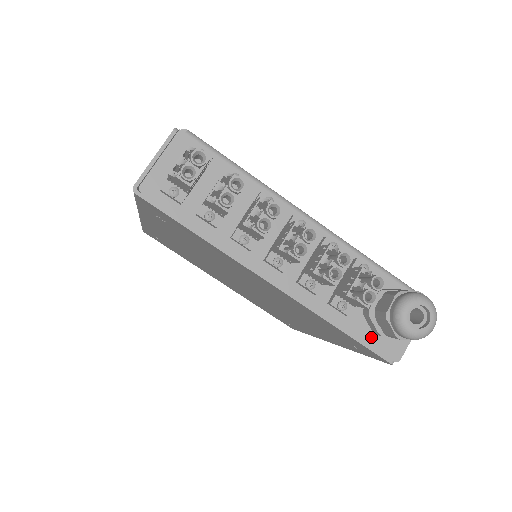
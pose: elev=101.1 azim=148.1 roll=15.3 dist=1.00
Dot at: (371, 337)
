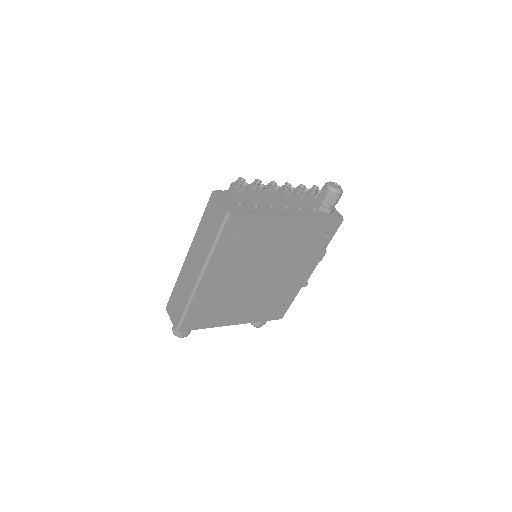
Dot at: (330, 215)
